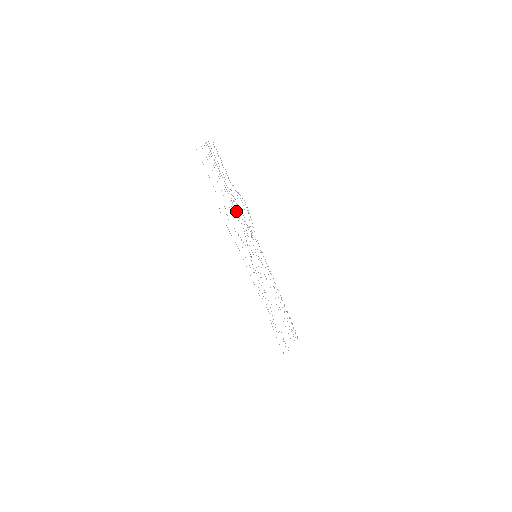
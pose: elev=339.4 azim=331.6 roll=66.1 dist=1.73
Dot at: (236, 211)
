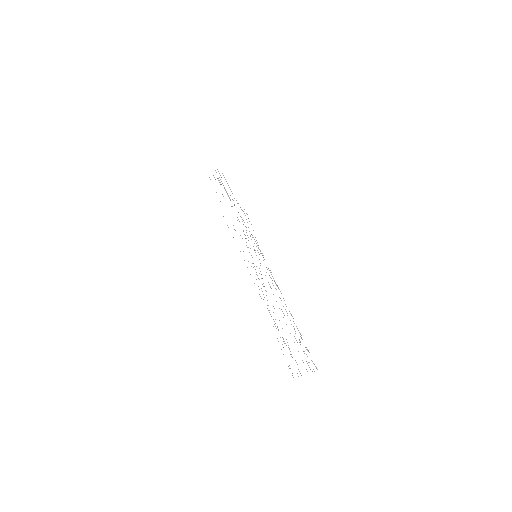
Dot at: occluded
